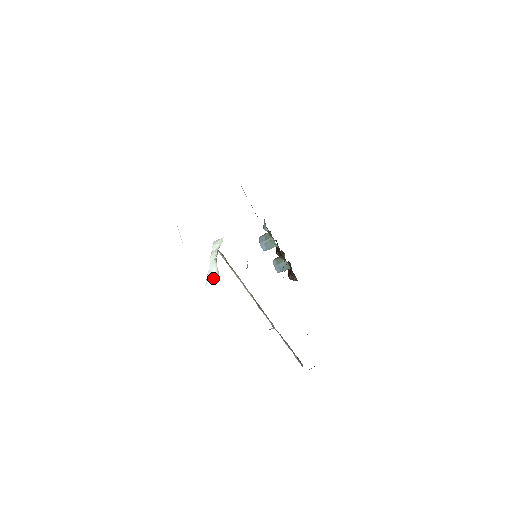
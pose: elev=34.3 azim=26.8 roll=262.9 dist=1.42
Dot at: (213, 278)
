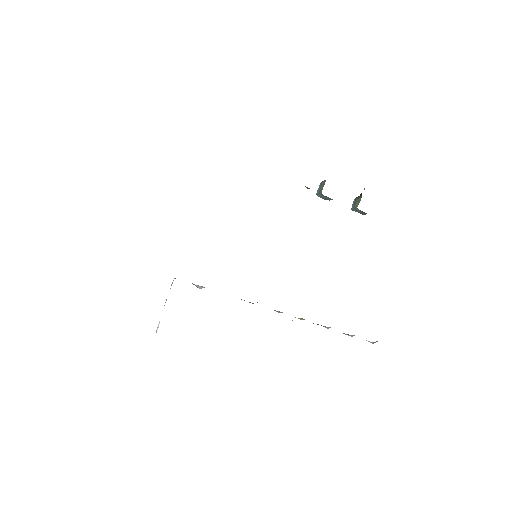
Dot at: occluded
